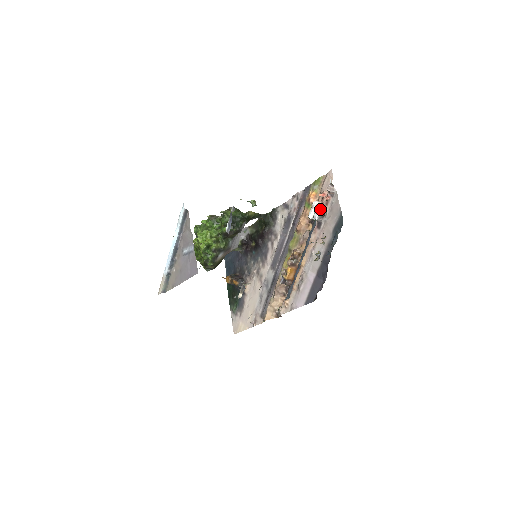
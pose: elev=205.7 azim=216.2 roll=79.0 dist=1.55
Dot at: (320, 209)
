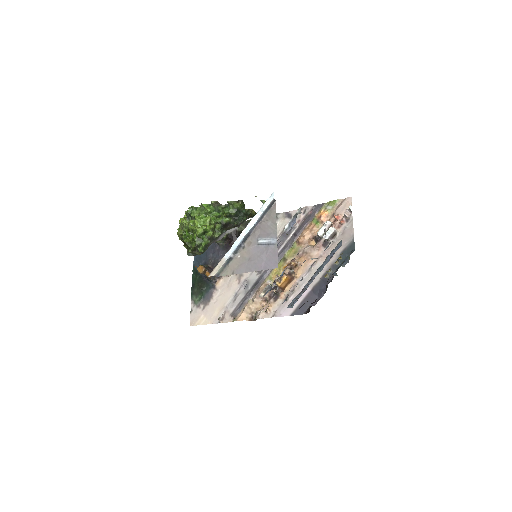
Dot at: (334, 230)
